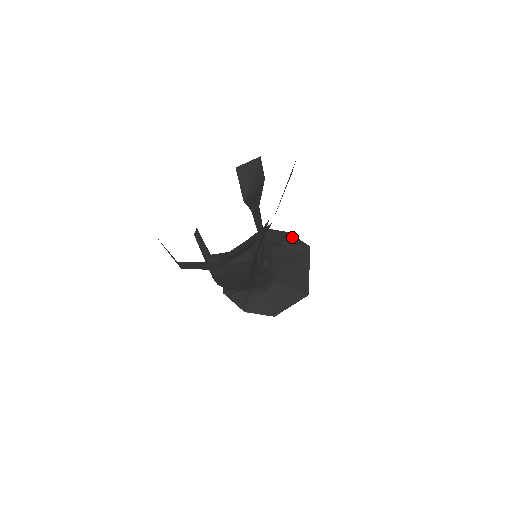
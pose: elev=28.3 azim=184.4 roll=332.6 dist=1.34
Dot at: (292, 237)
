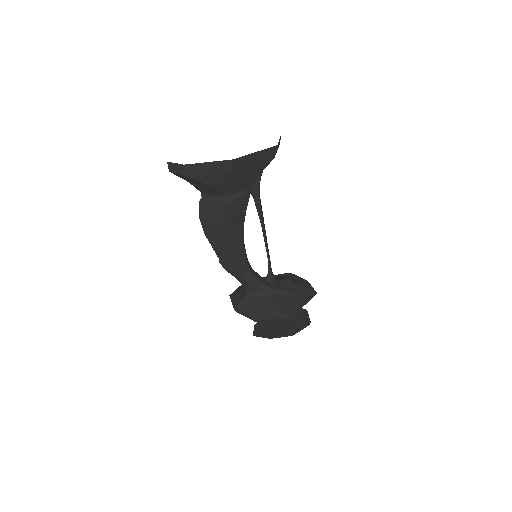
Dot at: (307, 283)
